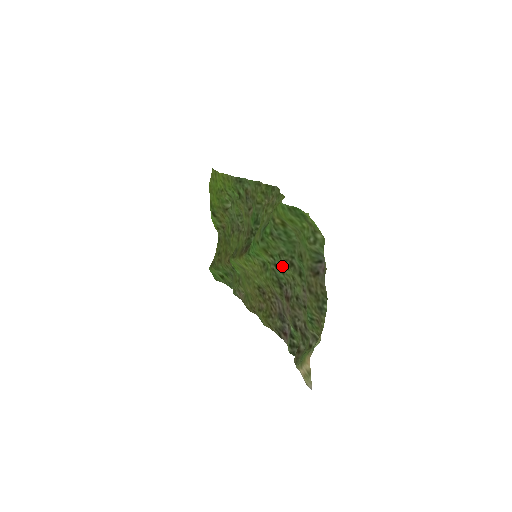
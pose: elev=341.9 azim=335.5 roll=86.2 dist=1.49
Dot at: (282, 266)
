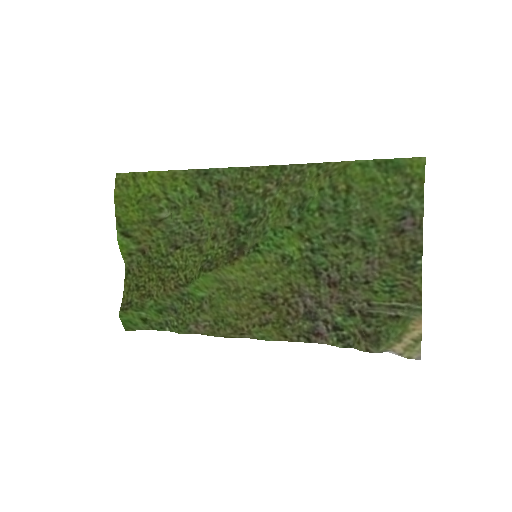
Dot at: (326, 247)
